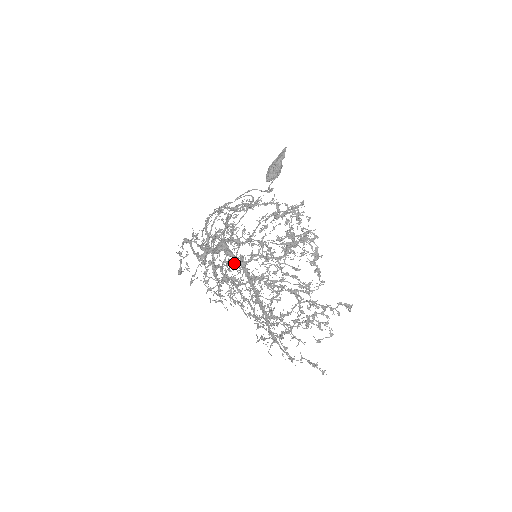
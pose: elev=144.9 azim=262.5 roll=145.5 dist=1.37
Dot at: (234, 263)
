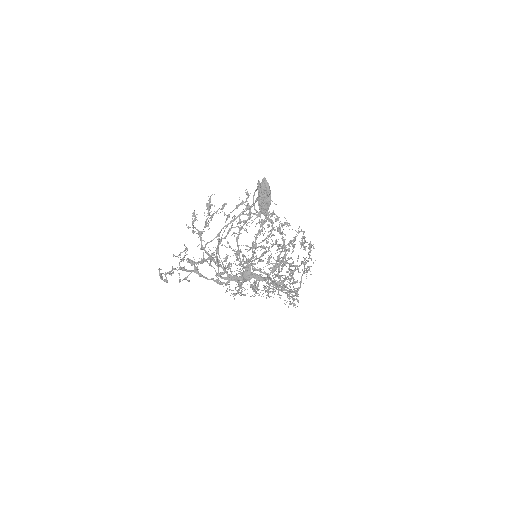
Dot at: occluded
